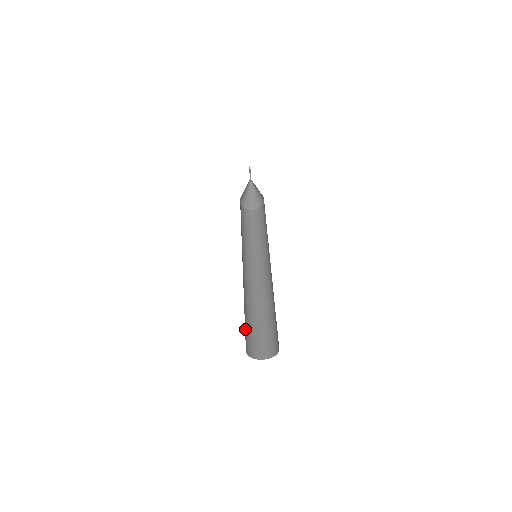
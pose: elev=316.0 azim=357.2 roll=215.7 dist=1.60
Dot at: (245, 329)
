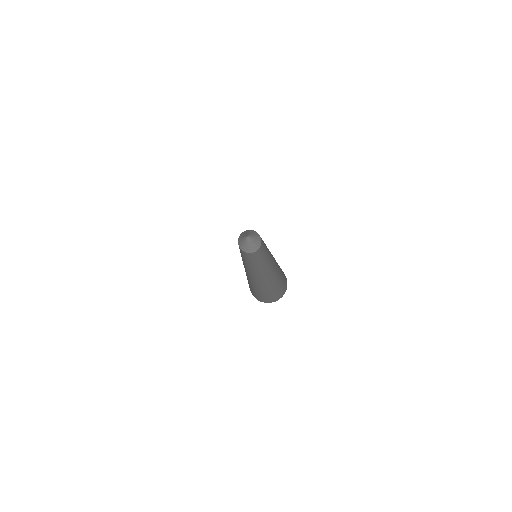
Dot at: (254, 291)
